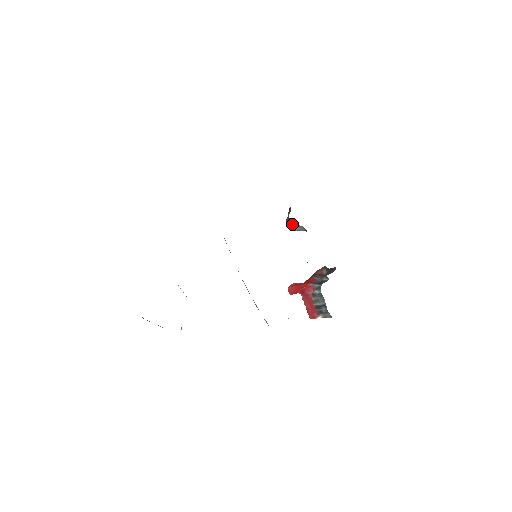
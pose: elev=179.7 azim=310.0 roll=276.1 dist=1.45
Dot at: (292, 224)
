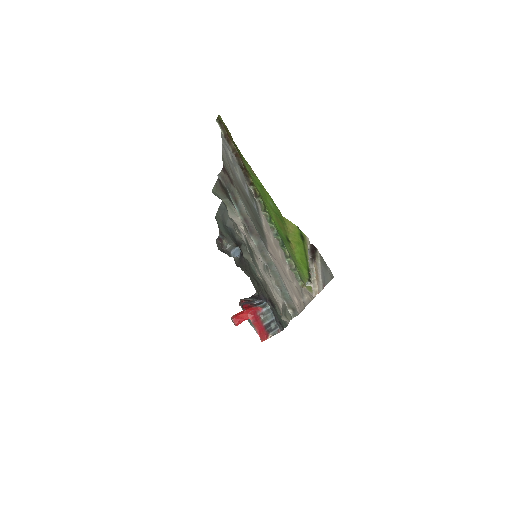
Dot at: (232, 248)
